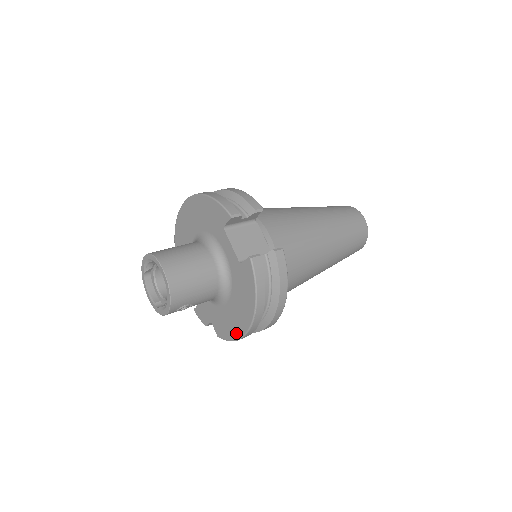
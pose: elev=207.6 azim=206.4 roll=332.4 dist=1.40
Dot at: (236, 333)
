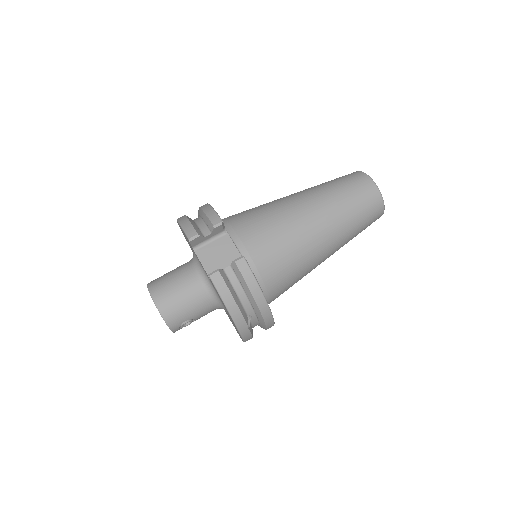
Dot at: (240, 336)
